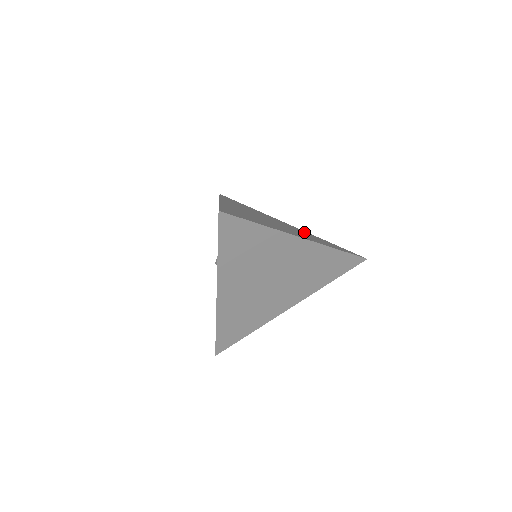
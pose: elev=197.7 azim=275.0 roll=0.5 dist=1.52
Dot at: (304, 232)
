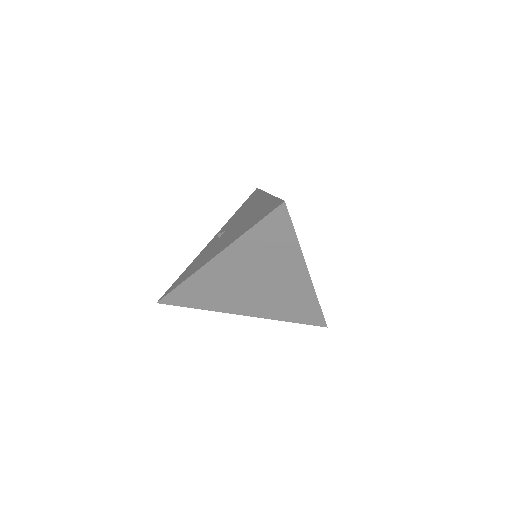
Dot at: occluded
